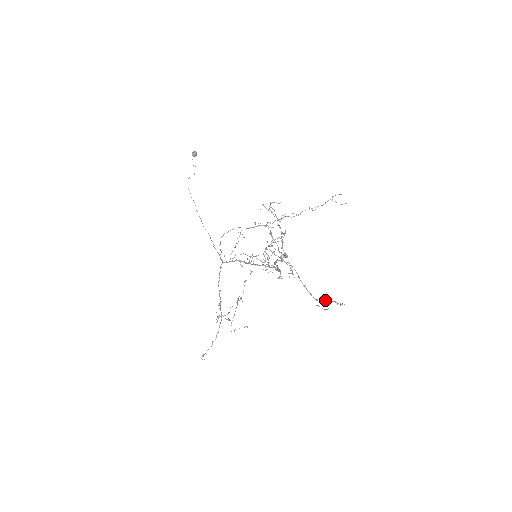
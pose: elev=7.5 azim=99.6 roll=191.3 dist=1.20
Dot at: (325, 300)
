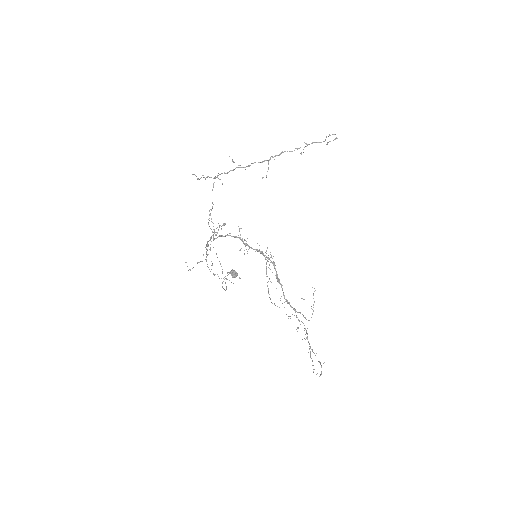
Dot at: occluded
